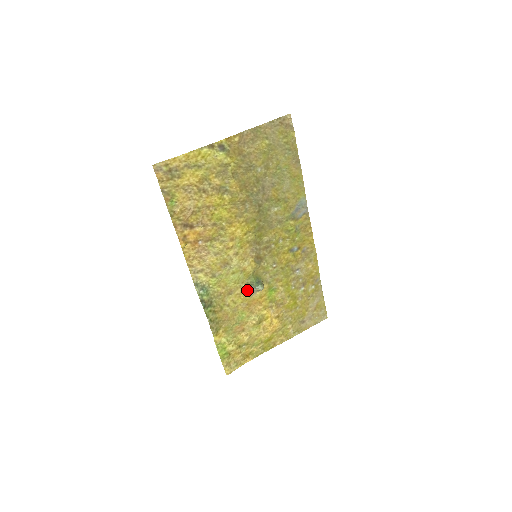
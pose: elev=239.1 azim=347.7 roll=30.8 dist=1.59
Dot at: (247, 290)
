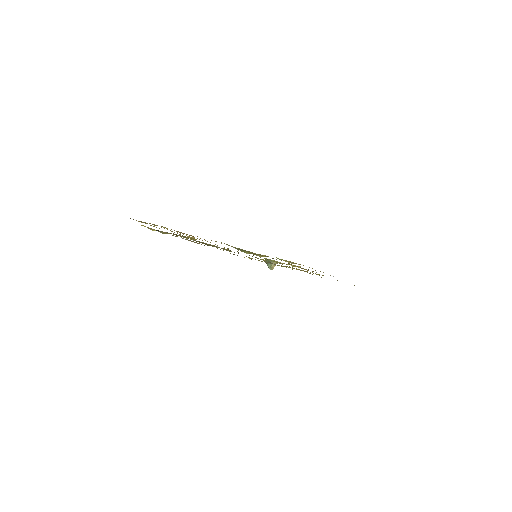
Dot at: occluded
